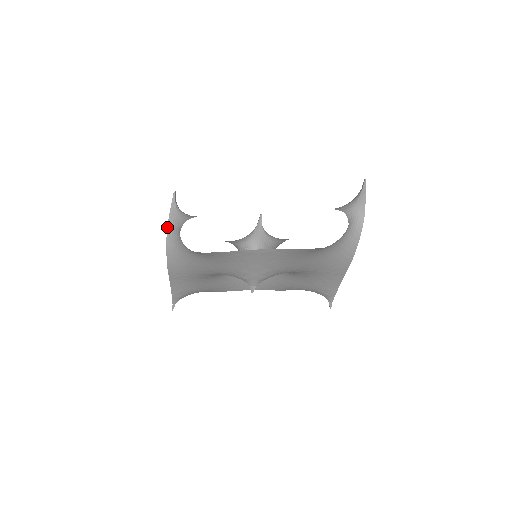
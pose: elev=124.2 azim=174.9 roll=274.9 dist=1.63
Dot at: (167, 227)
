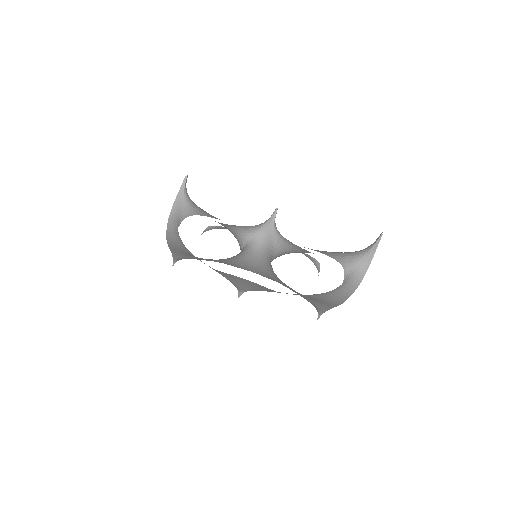
Dot at: (170, 212)
